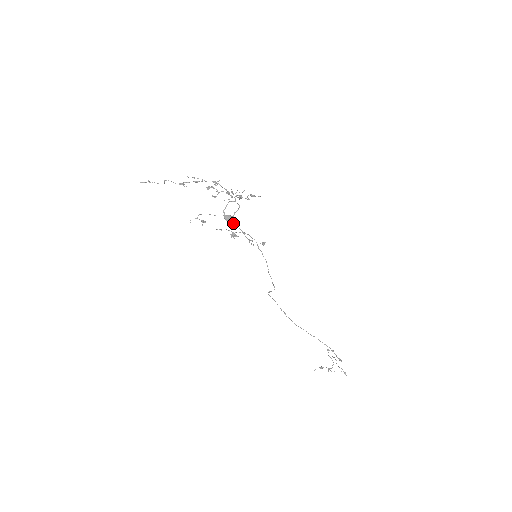
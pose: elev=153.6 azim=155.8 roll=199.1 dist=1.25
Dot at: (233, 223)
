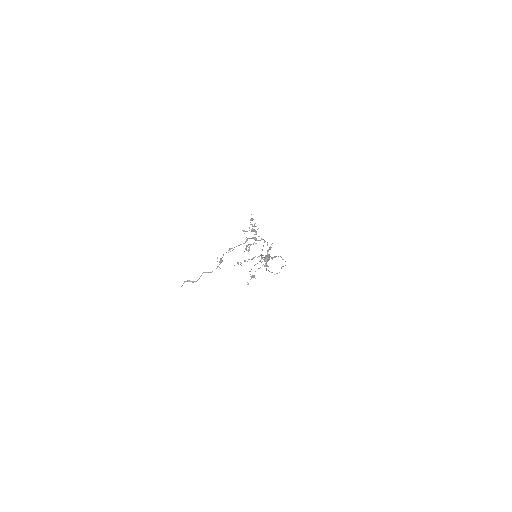
Dot at: occluded
